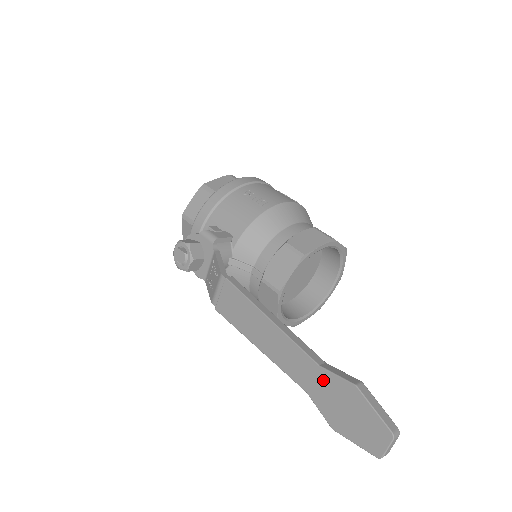
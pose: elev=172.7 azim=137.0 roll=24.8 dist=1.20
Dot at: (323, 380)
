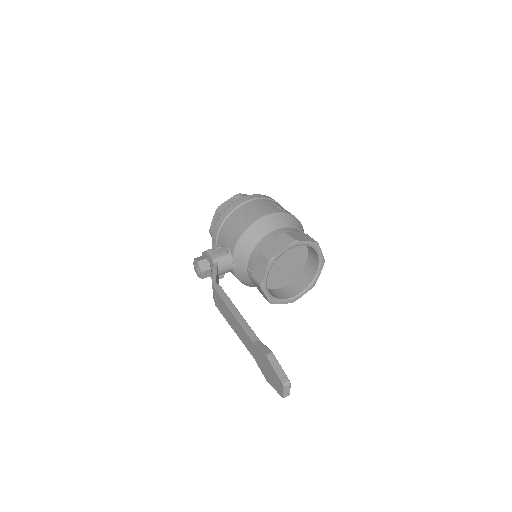
Dot at: (256, 351)
